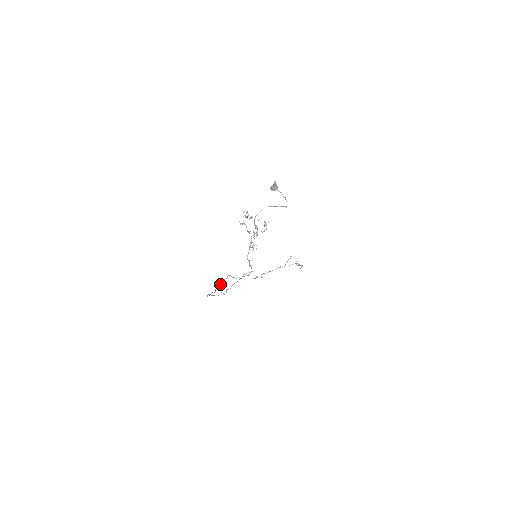
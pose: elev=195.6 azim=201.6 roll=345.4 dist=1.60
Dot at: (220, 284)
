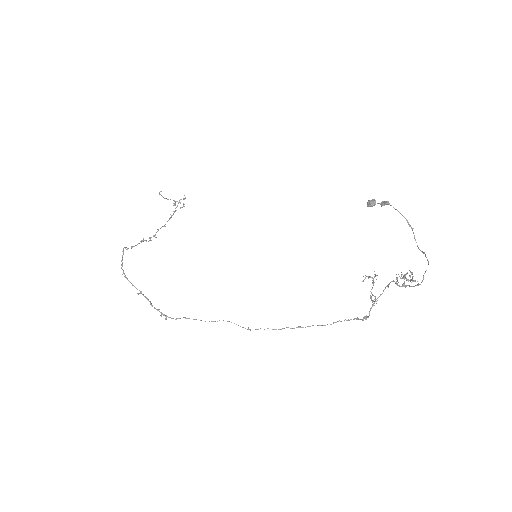
Dot at: (122, 269)
